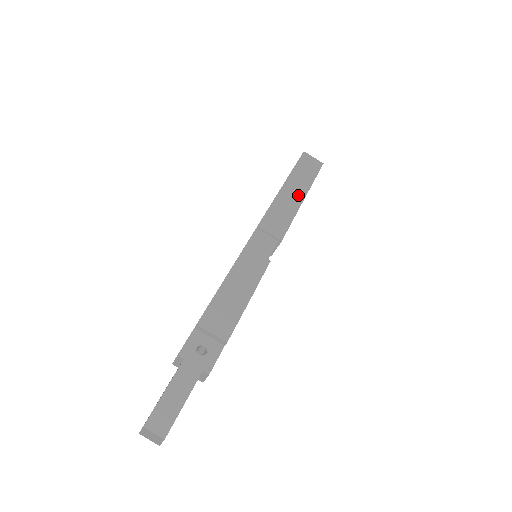
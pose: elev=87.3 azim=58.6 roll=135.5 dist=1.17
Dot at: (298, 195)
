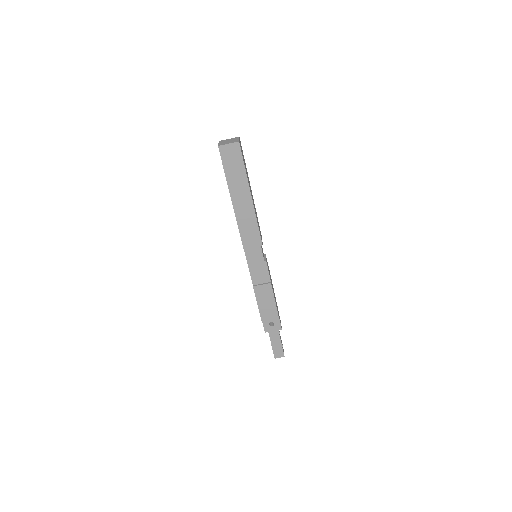
Dot at: (246, 199)
